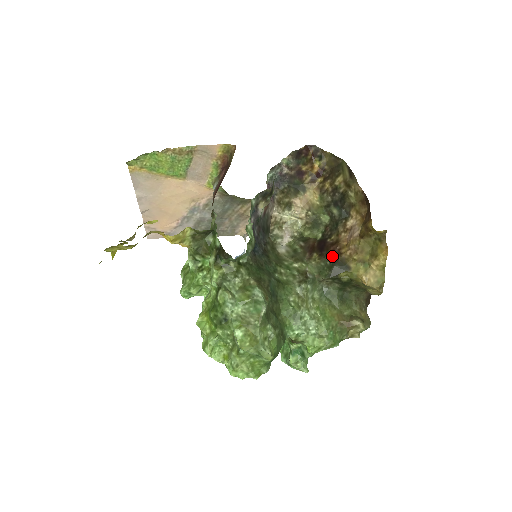
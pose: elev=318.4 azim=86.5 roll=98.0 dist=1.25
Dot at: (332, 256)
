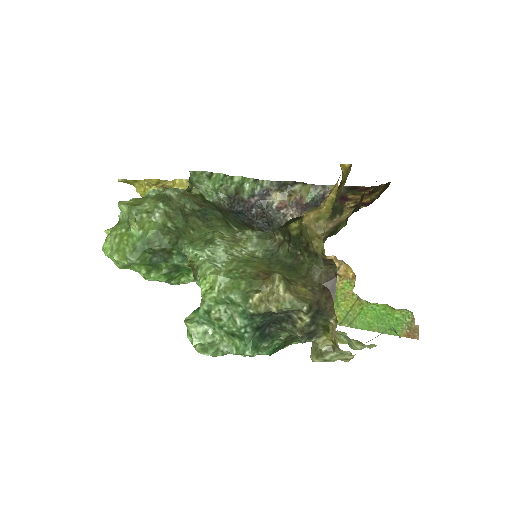
Dot at: occluded
